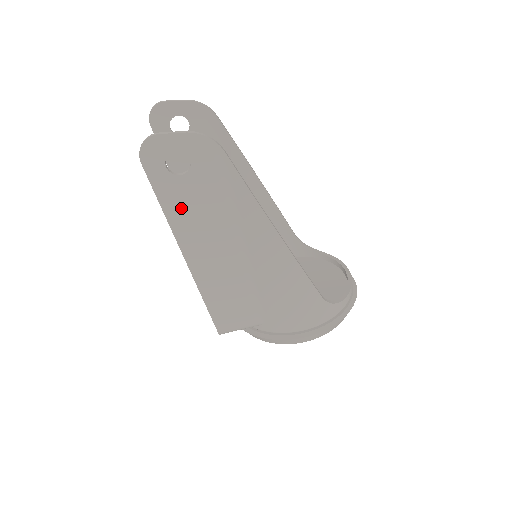
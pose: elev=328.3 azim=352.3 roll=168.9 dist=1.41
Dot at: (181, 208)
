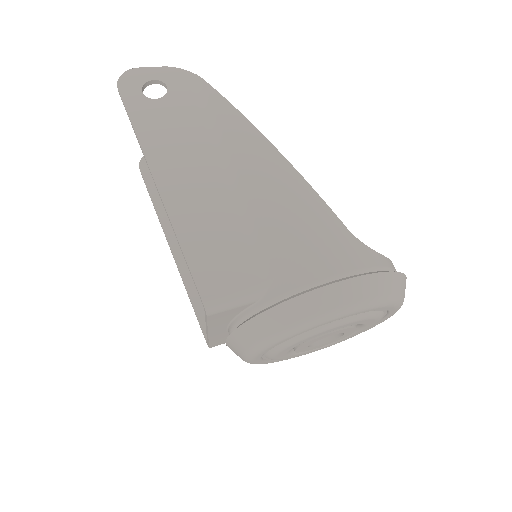
Dot at: (155, 129)
